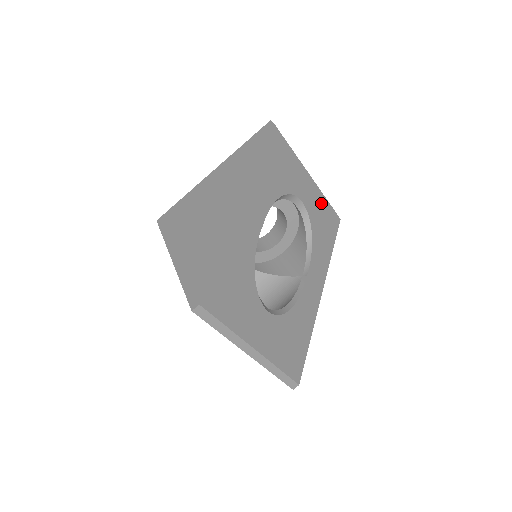
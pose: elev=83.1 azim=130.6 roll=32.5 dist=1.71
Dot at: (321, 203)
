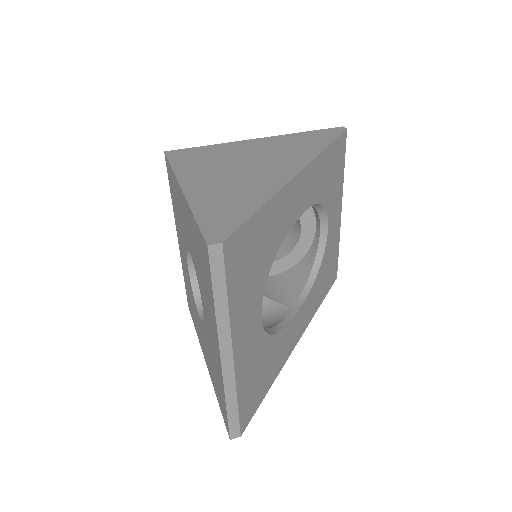
Dot at: (335, 246)
